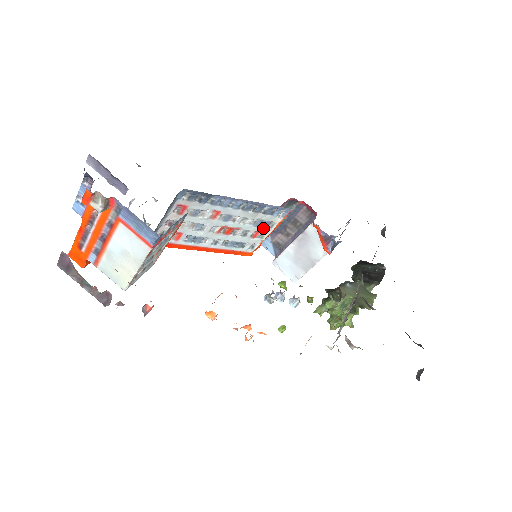
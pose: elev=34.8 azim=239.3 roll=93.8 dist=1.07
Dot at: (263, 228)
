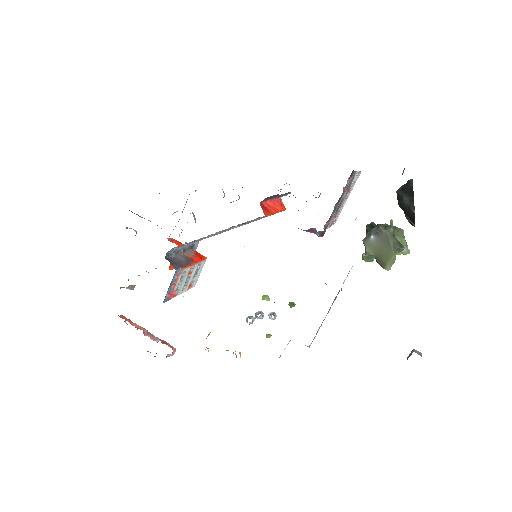
Dot at: occluded
